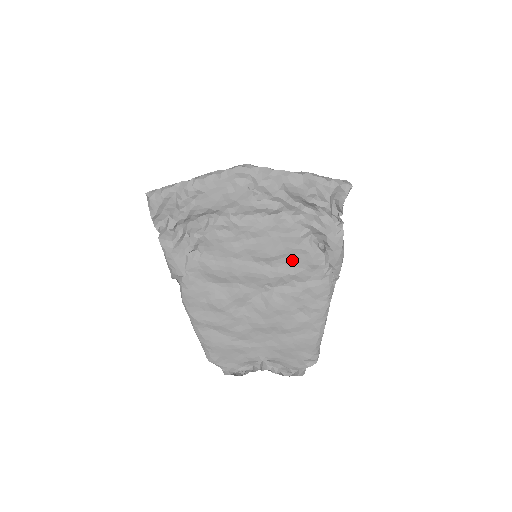
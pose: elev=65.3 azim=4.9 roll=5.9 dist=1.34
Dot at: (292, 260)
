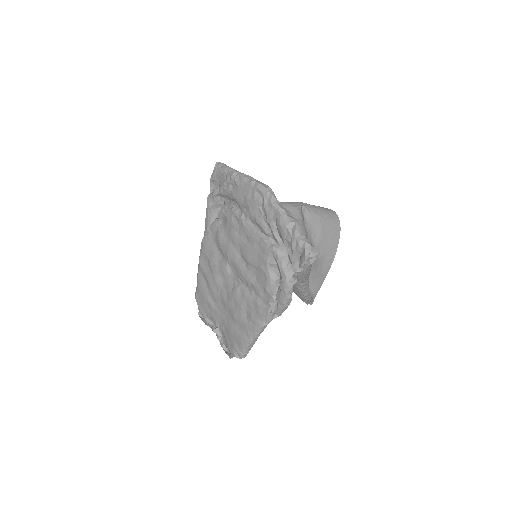
Dot at: (258, 275)
